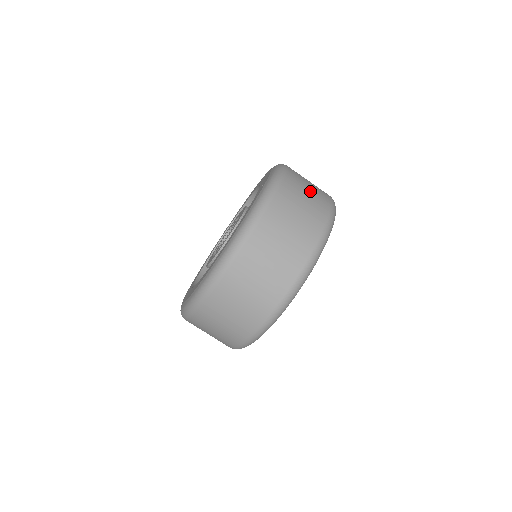
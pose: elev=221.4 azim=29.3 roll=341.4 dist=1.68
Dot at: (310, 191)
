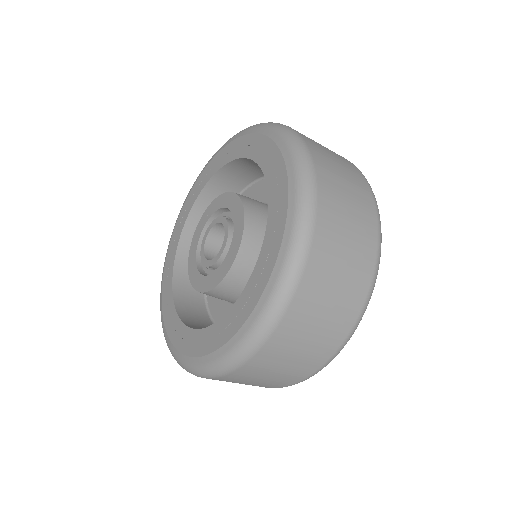
Dot at: (351, 228)
